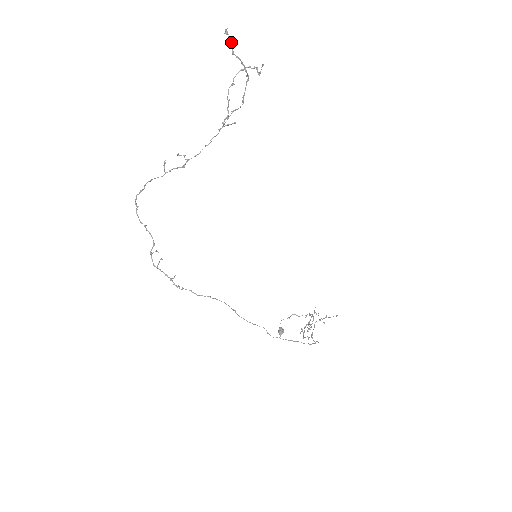
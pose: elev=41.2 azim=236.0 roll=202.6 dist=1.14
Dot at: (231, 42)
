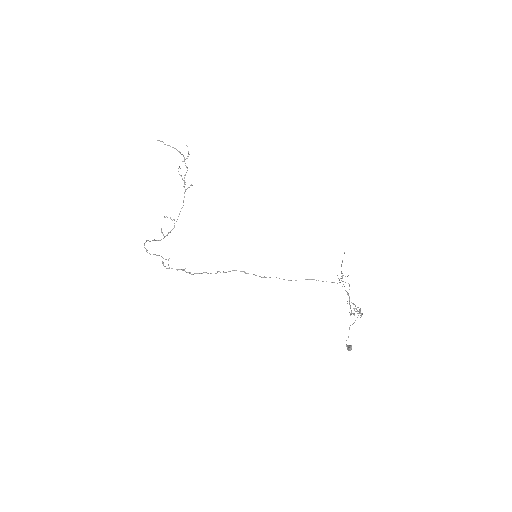
Dot at: occluded
